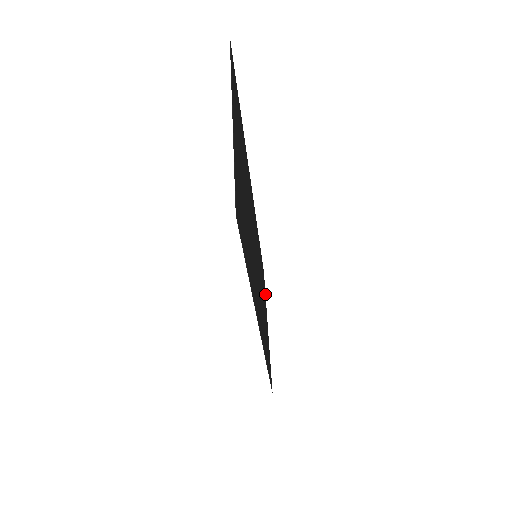
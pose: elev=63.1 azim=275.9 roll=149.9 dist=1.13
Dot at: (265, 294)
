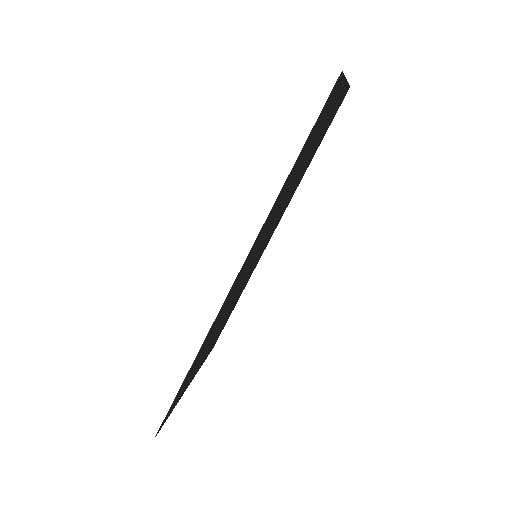
Dot at: occluded
